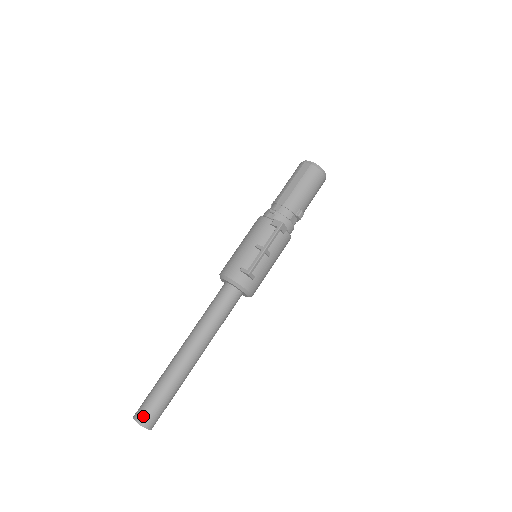
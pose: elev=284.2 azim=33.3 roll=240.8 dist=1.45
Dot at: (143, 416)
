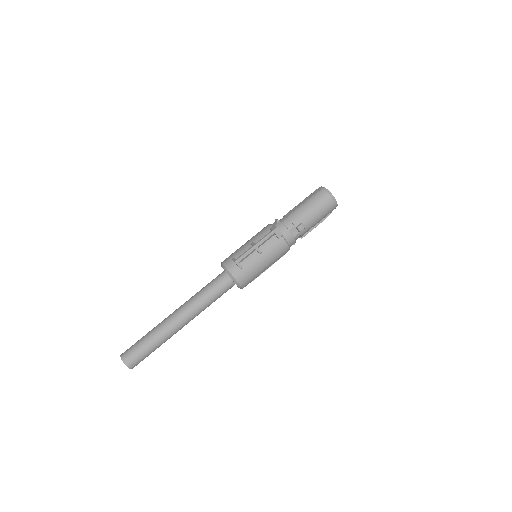
Dot at: (126, 353)
